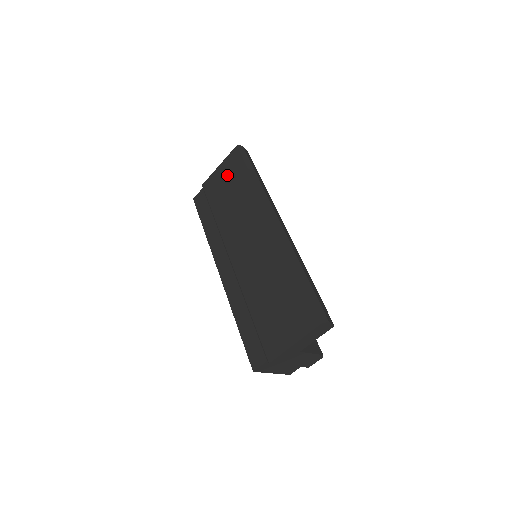
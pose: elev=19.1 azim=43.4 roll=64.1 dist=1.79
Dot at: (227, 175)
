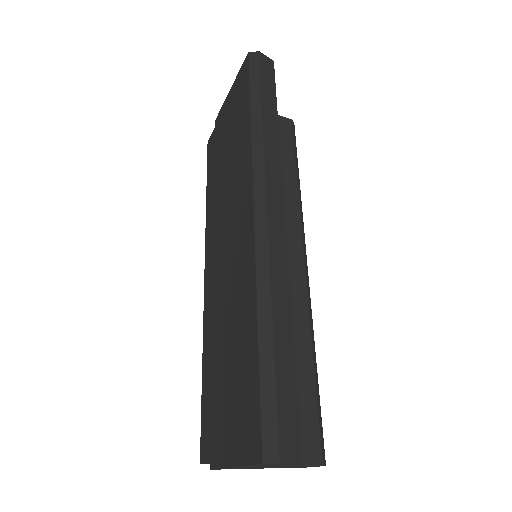
Dot at: (233, 108)
